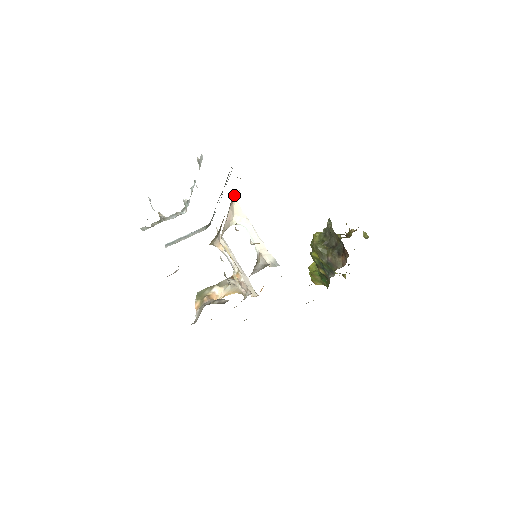
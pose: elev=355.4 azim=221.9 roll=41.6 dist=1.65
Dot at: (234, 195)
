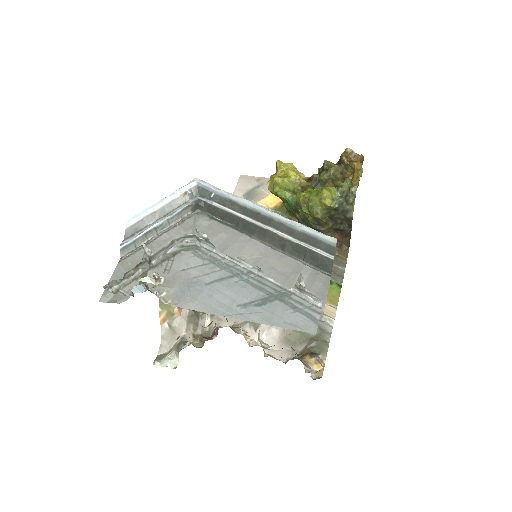
Dot at: occluded
